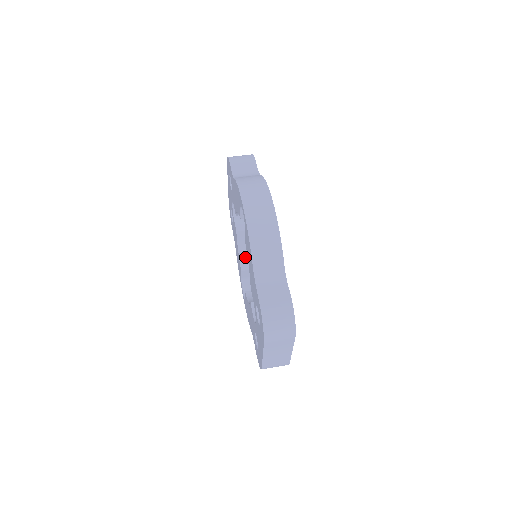
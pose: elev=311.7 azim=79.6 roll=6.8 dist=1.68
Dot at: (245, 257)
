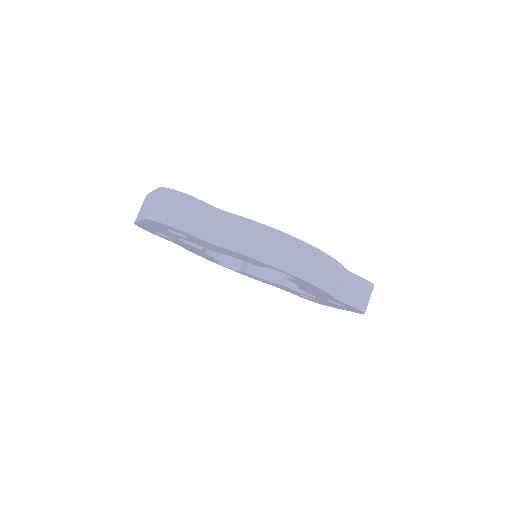
Dot at: occluded
